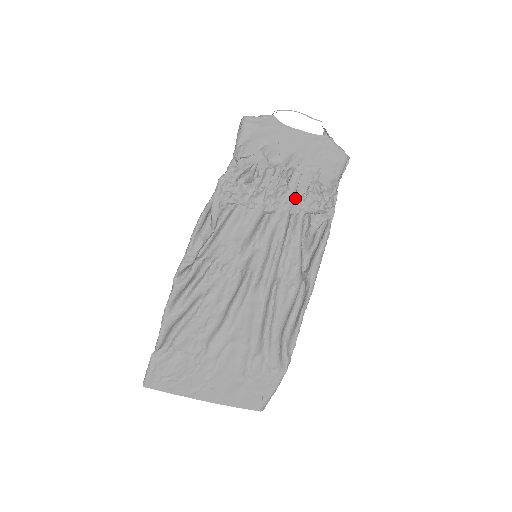
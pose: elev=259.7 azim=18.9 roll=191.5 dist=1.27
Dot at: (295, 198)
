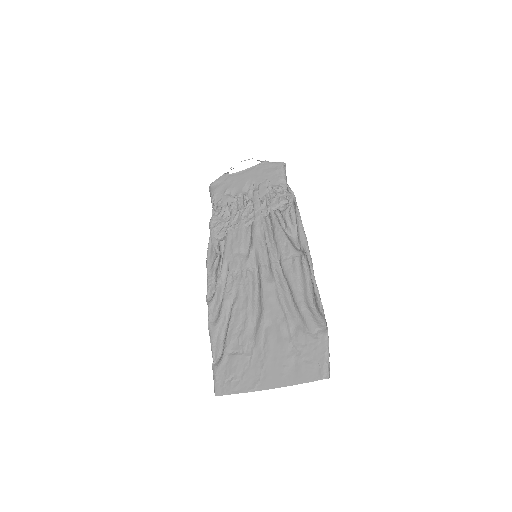
Dot at: (261, 205)
